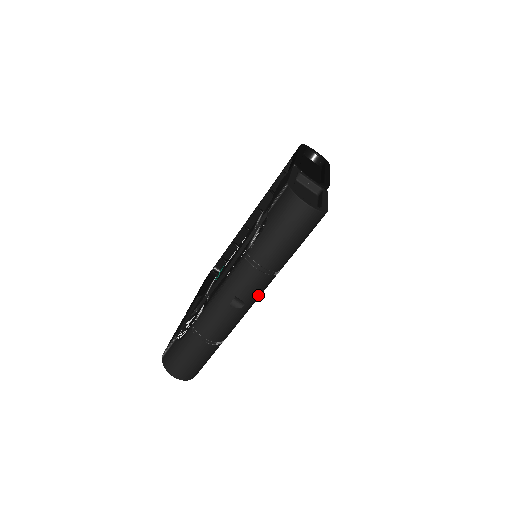
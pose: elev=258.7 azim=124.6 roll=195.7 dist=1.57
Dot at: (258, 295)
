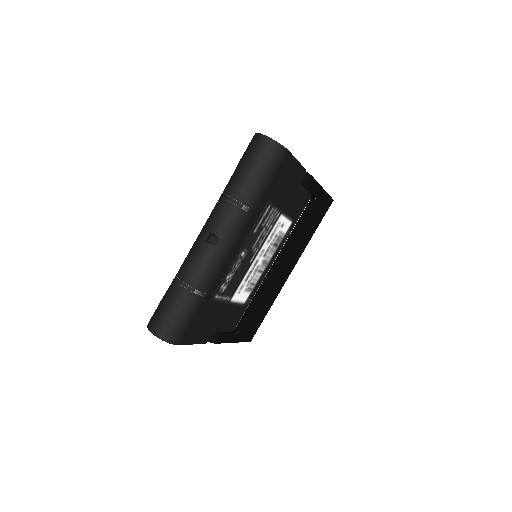
Dot at: (233, 234)
